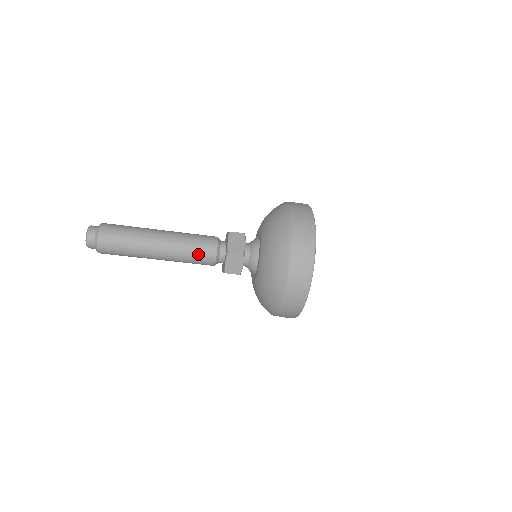
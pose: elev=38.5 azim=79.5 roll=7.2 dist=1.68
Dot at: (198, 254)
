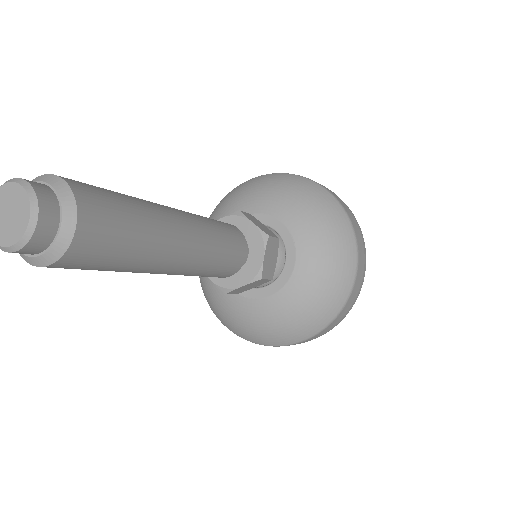
Dot at: (230, 246)
